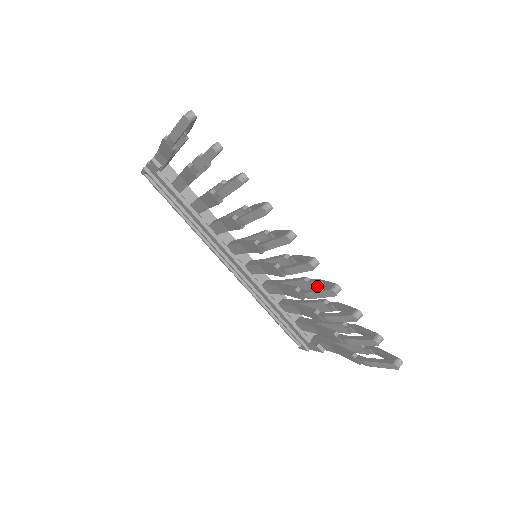
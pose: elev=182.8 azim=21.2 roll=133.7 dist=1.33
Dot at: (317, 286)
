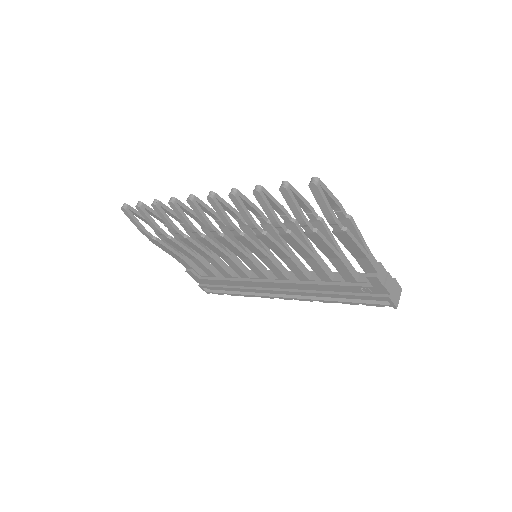
Dot at: (259, 215)
